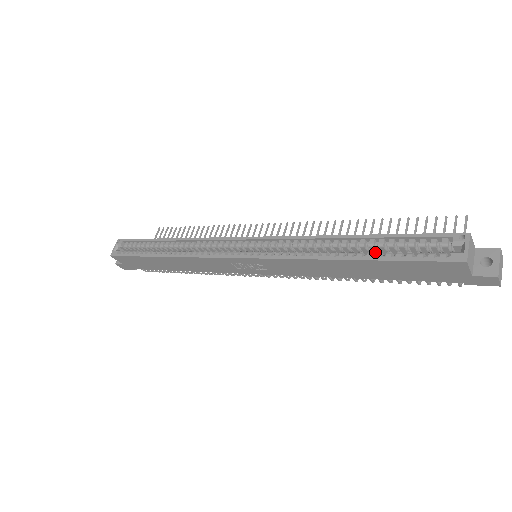
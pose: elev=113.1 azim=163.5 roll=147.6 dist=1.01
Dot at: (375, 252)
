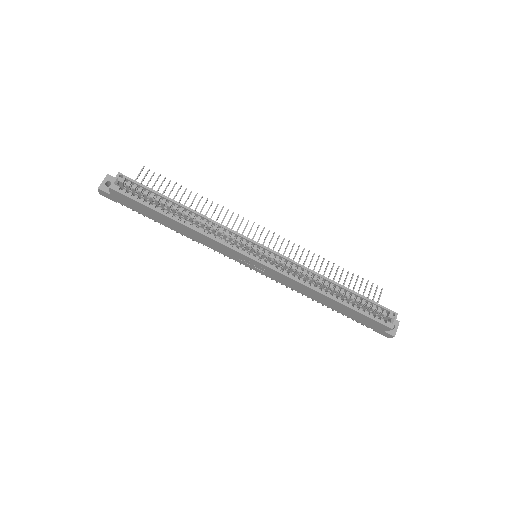
Dot at: (344, 297)
